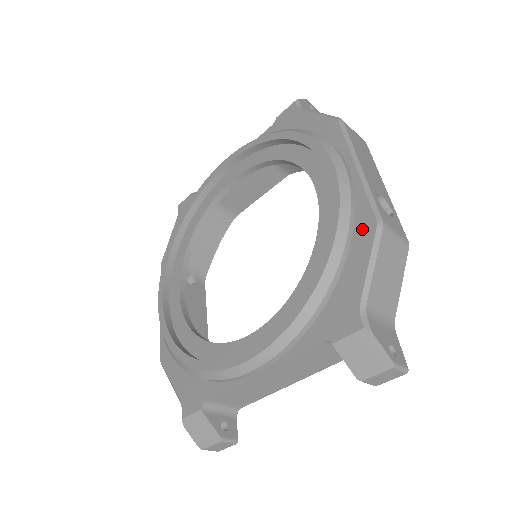
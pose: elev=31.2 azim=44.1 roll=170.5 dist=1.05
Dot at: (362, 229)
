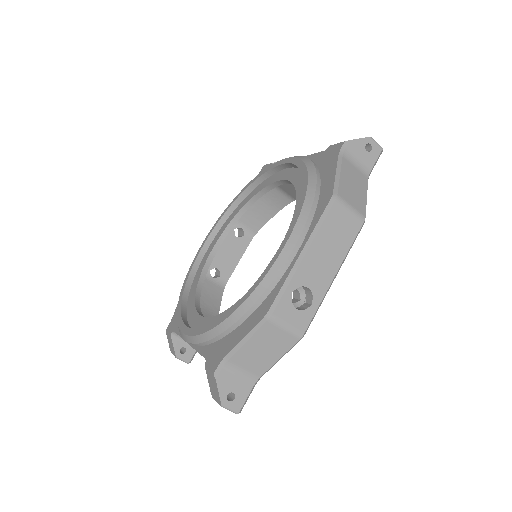
Dot at: (262, 309)
